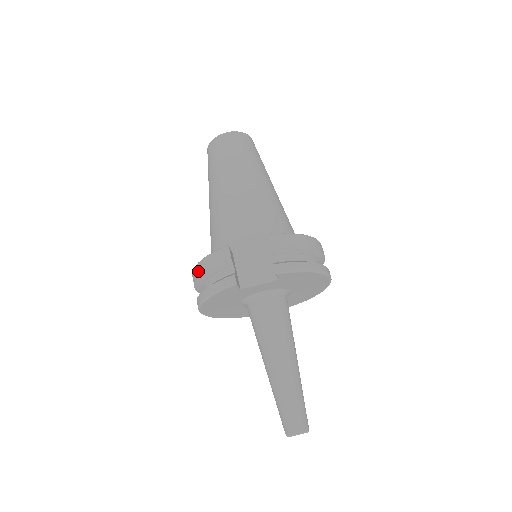
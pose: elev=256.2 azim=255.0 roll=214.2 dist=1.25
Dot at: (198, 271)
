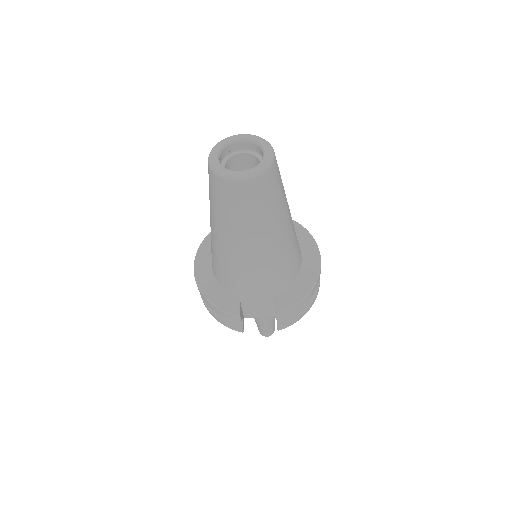
Dot at: (206, 302)
